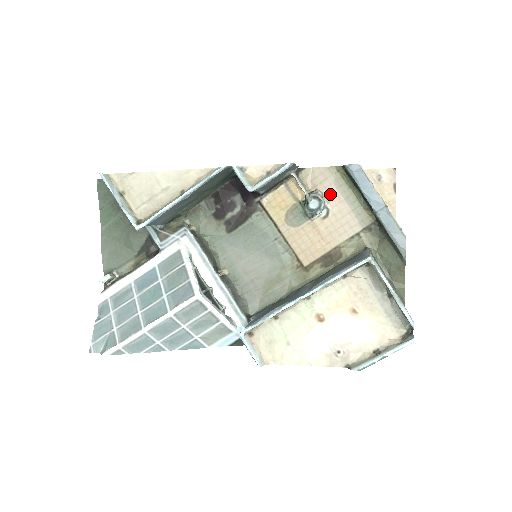
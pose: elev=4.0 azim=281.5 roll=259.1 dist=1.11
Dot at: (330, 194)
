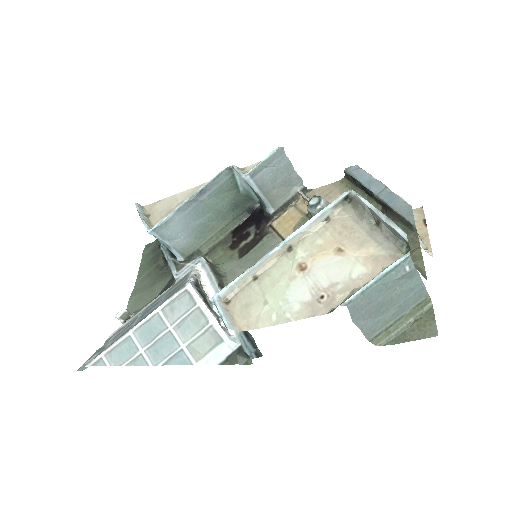
Dot at: occluded
